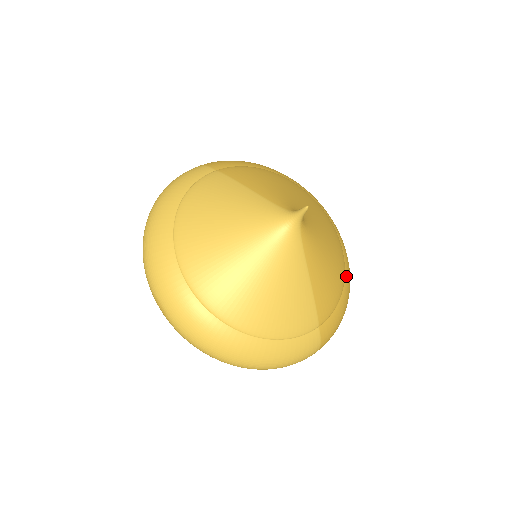
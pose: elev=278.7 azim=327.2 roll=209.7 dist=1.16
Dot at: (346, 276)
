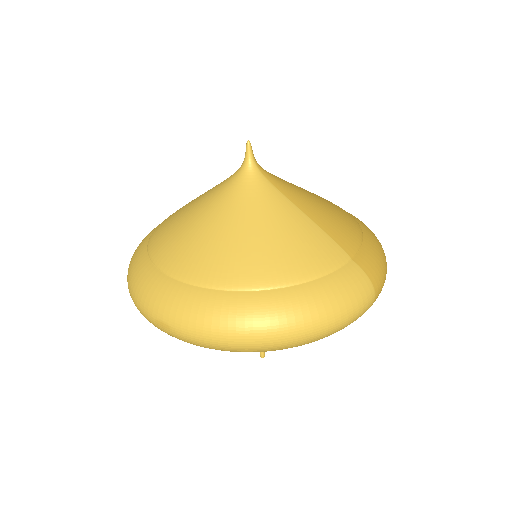
Dot at: (359, 223)
